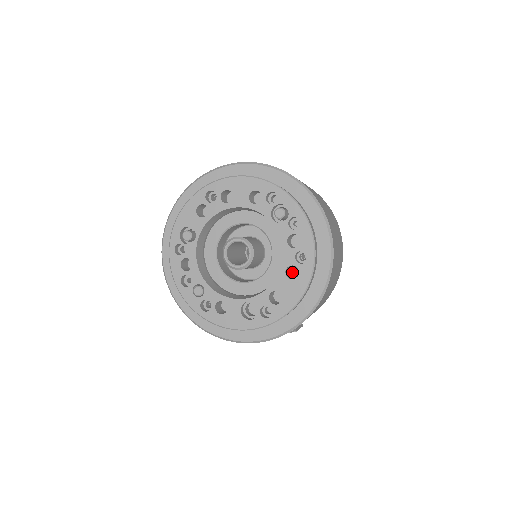
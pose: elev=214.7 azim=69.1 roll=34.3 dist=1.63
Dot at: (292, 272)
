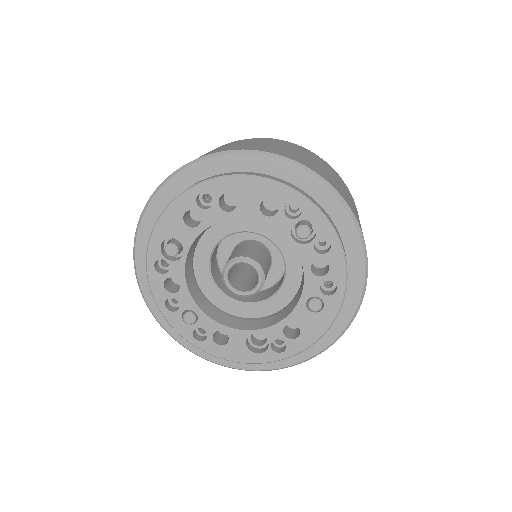
Dot at: (315, 305)
